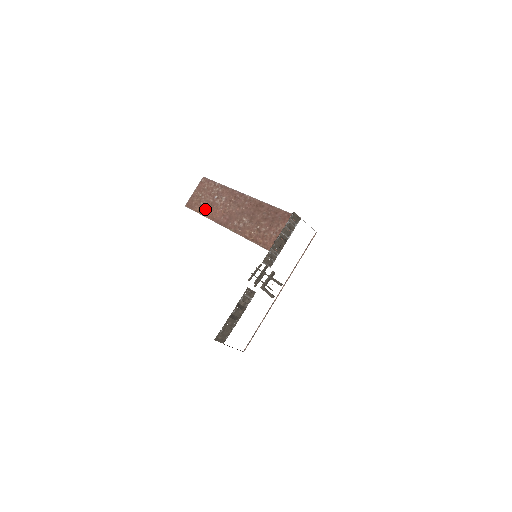
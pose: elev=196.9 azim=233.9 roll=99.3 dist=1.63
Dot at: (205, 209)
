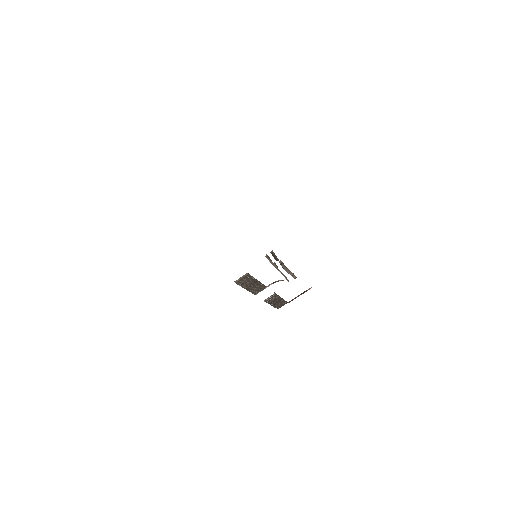
Dot at: occluded
